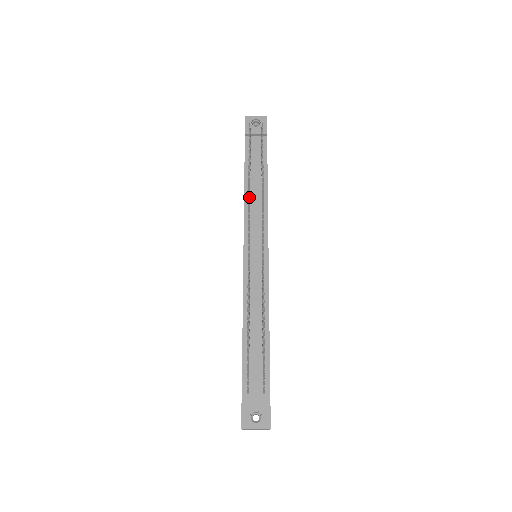
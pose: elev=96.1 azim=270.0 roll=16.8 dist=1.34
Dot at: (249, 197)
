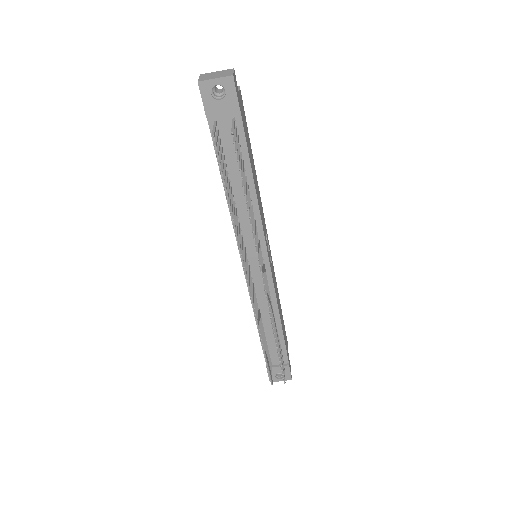
Dot at: (238, 239)
